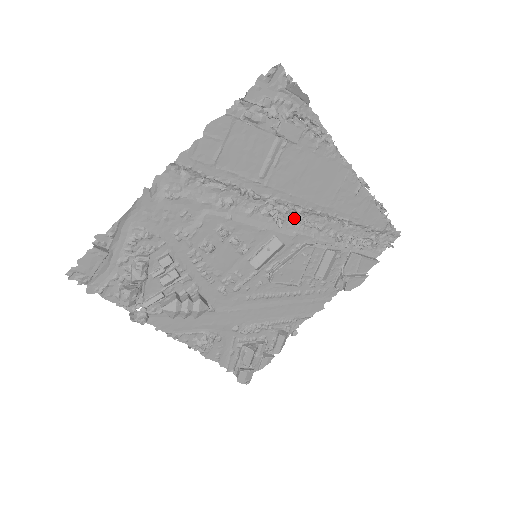
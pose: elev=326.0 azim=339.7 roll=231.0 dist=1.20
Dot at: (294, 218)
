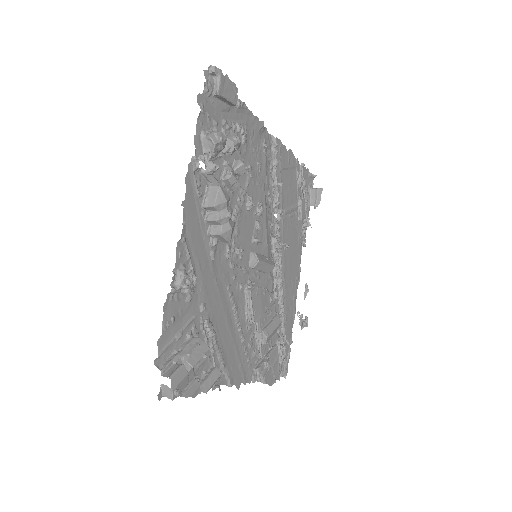
Dot at: (275, 265)
